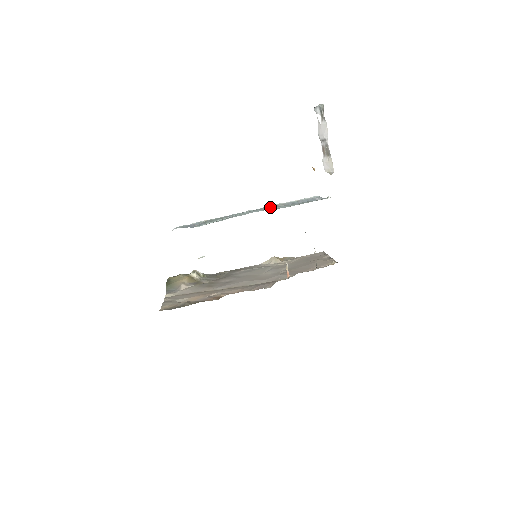
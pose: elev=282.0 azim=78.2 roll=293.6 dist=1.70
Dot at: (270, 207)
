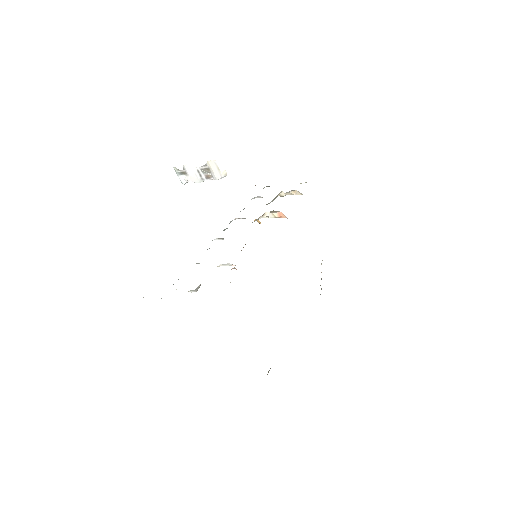
Dot at: occluded
